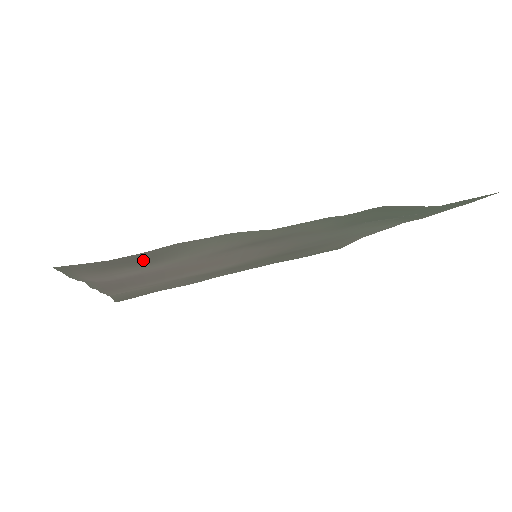
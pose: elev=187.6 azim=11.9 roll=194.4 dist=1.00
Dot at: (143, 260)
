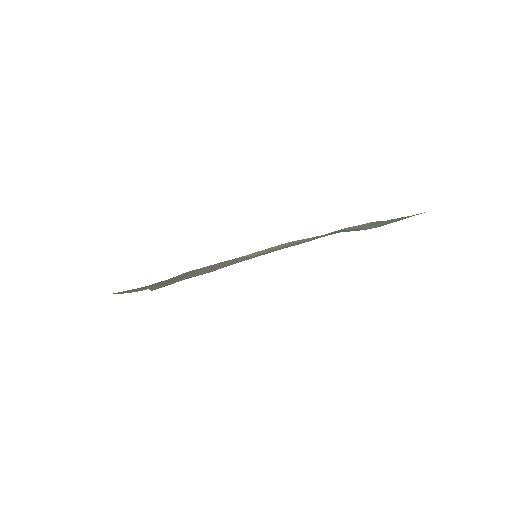
Dot at: (168, 282)
